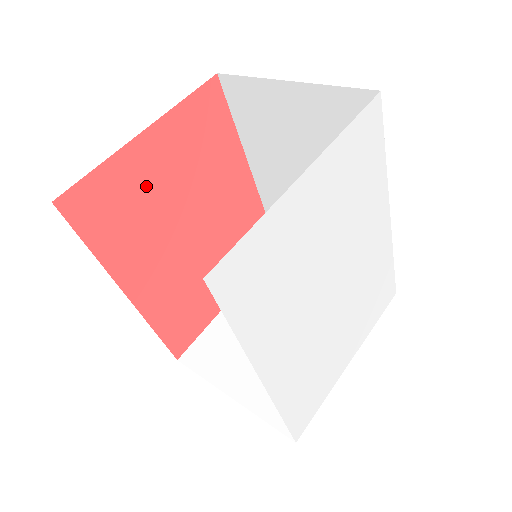
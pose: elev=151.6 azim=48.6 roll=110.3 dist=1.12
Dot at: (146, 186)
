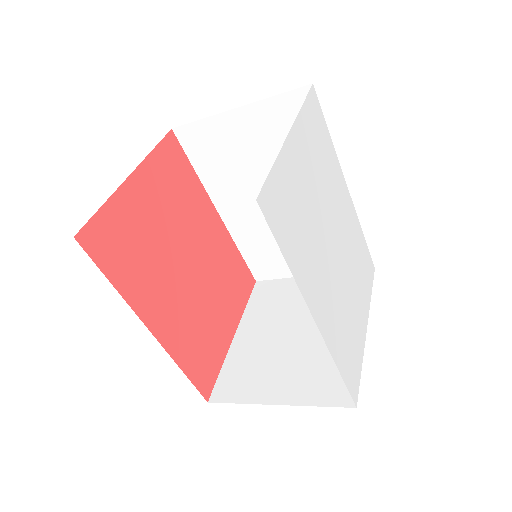
Dot at: (143, 223)
